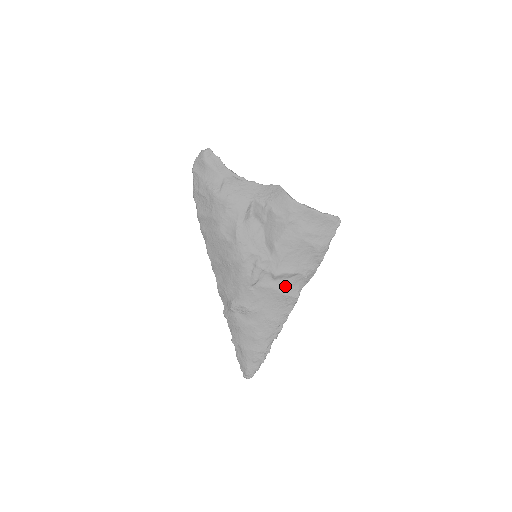
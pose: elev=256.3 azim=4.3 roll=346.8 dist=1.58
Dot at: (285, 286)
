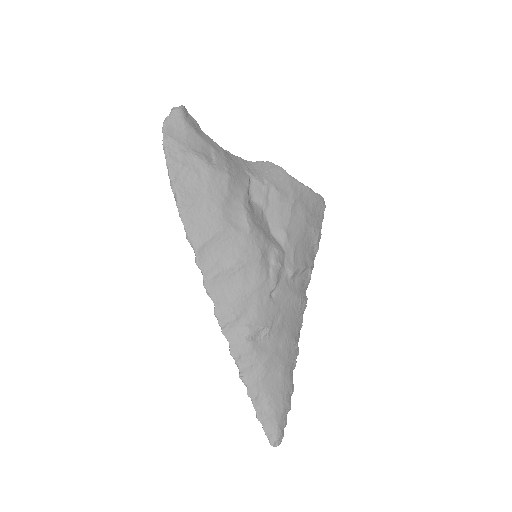
Dot at: (299, 287)
